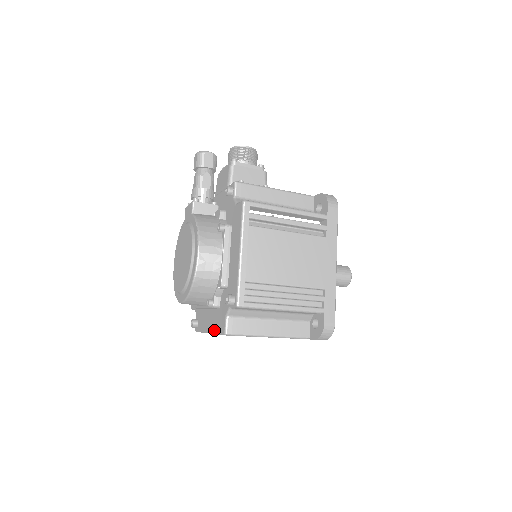
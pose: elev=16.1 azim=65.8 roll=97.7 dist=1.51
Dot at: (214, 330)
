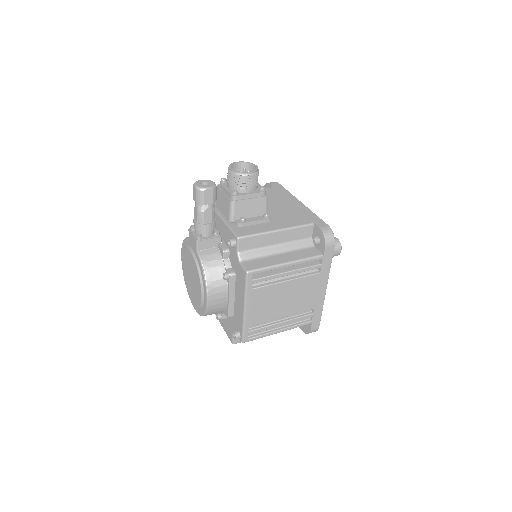
Dot at: (223, 327)
